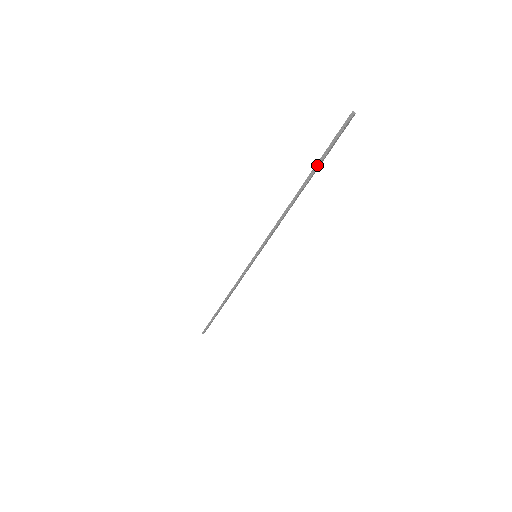
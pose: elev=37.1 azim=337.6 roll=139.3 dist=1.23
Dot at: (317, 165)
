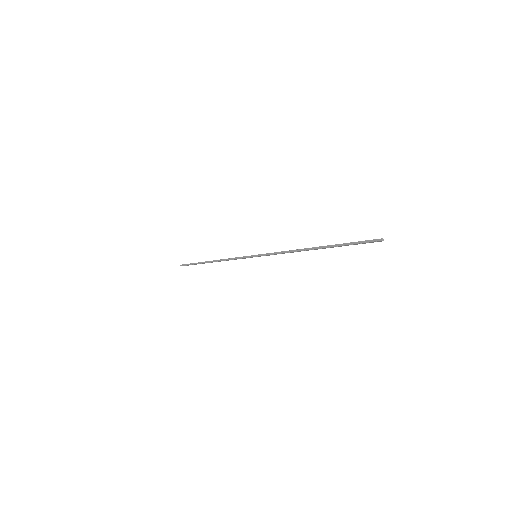
Dot at: occluded
